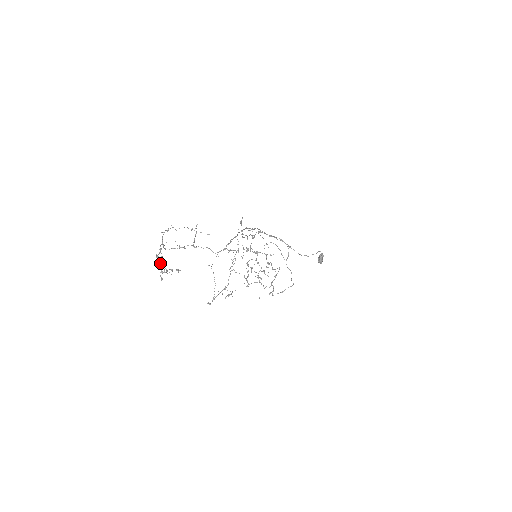
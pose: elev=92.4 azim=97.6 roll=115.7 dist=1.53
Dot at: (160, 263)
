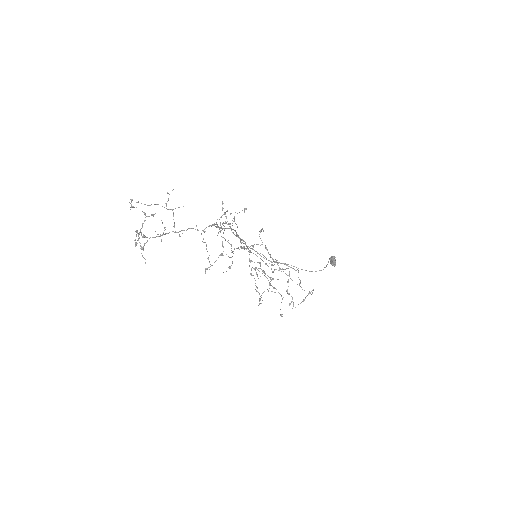
Dot at: (138, 239)
